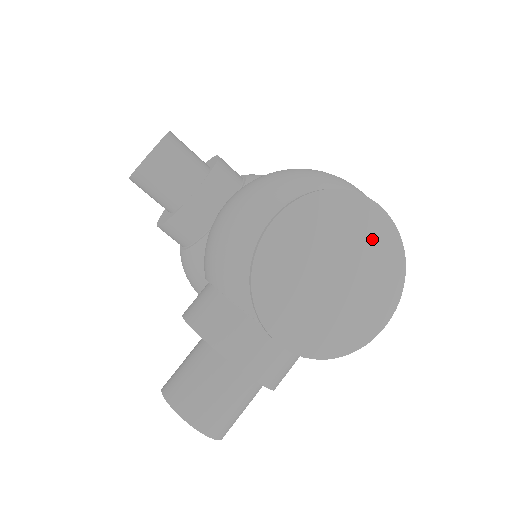
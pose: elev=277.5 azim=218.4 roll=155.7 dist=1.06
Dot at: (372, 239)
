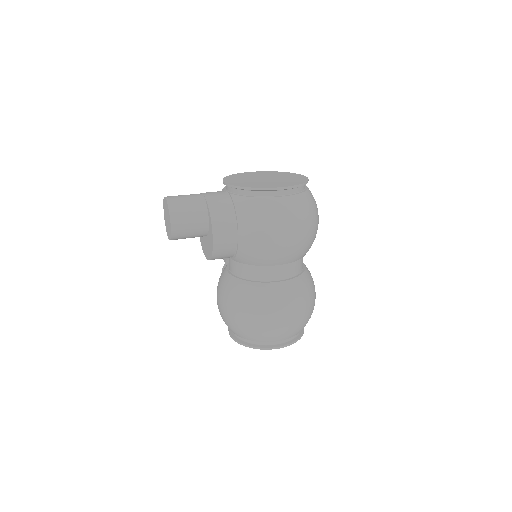
Dot at: (293, 178)
